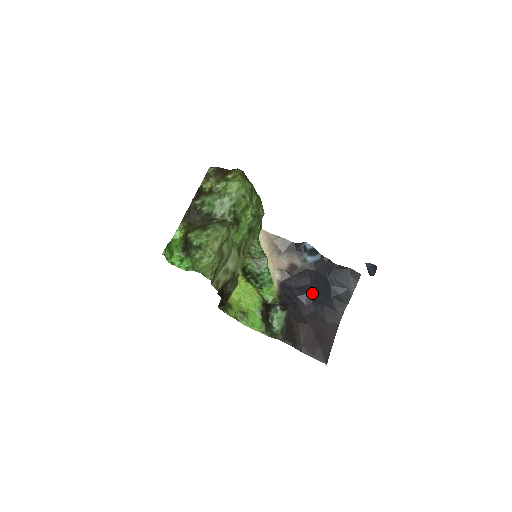
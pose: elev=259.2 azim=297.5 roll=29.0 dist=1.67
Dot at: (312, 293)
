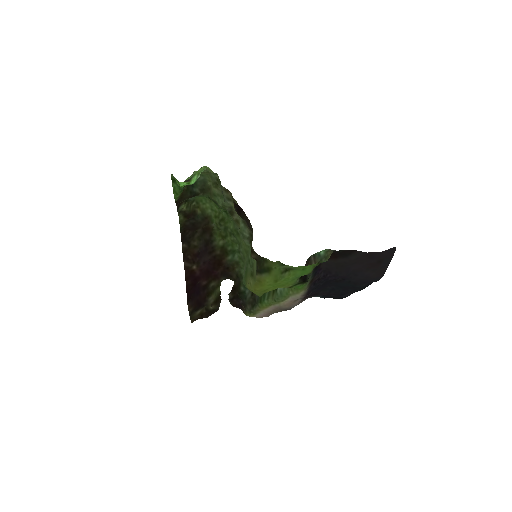
Dot at: (336, 282)
